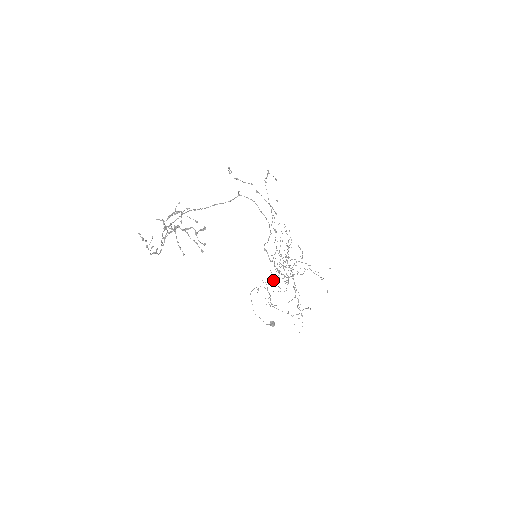
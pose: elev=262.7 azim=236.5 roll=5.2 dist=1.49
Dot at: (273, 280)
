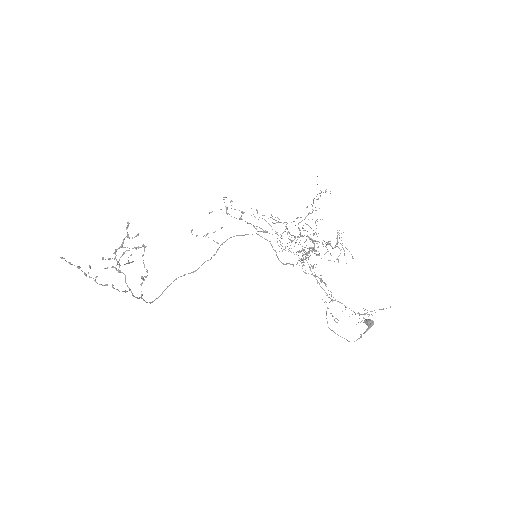
Dot at: occluded
